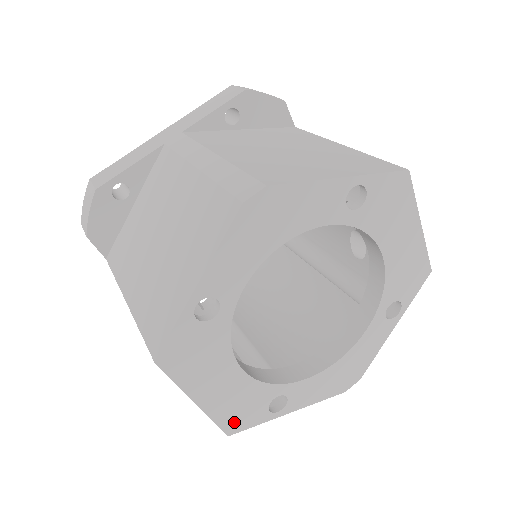
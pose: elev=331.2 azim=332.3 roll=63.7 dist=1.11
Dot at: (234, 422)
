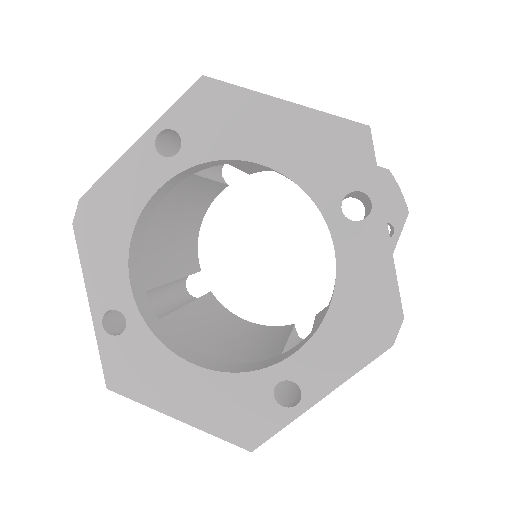
Dot at: (244, 432)
